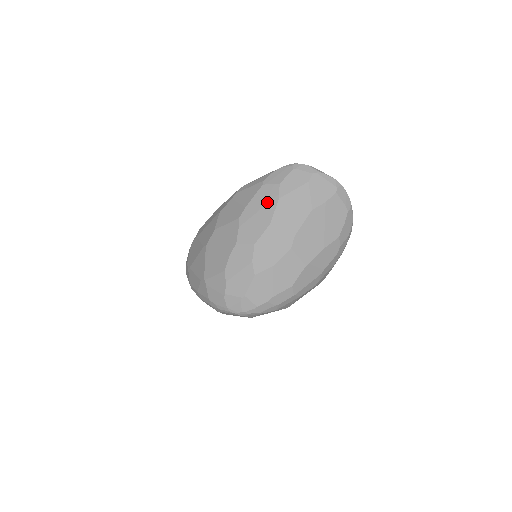
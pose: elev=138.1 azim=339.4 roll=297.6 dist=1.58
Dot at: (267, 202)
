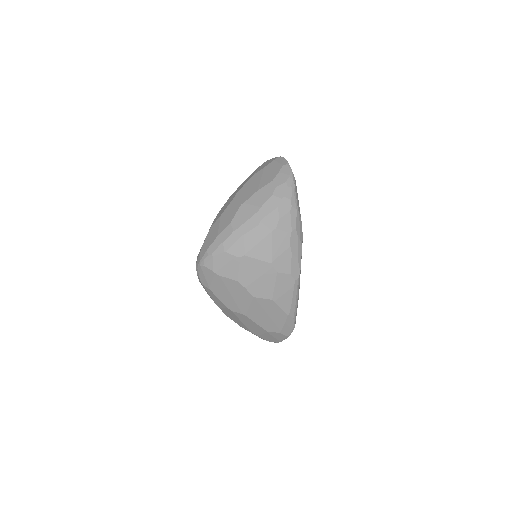
Dot at: occluded
